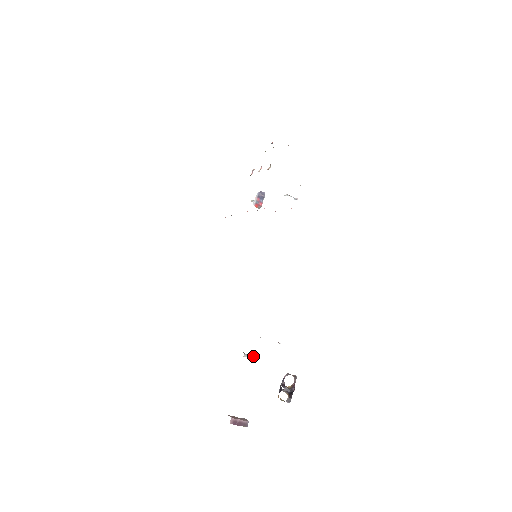
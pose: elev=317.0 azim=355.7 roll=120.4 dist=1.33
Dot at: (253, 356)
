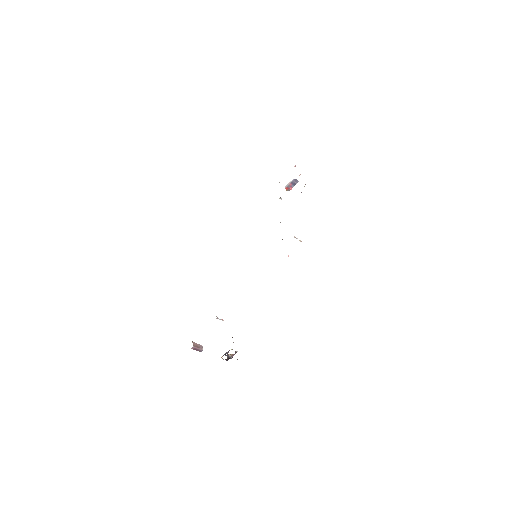
Dot at: (222, 320)
